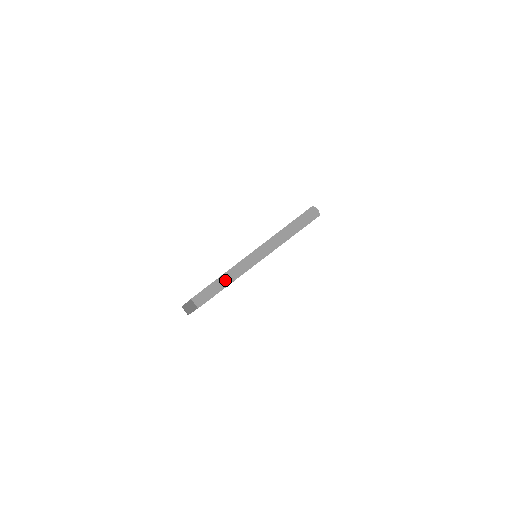
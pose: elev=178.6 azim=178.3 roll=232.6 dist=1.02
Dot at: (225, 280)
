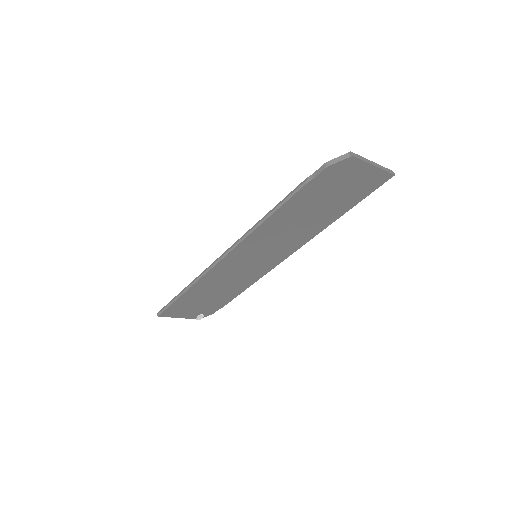
Dot at: (363, 159)
